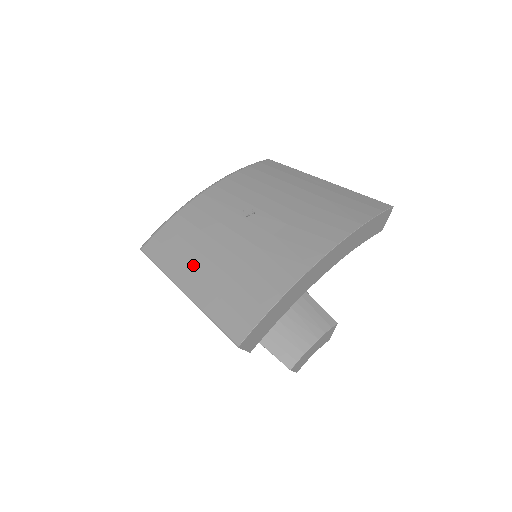
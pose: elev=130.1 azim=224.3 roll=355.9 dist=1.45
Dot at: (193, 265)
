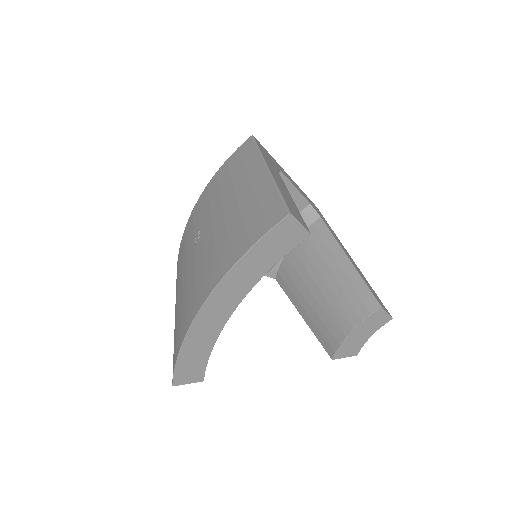
Dot at: occluded
